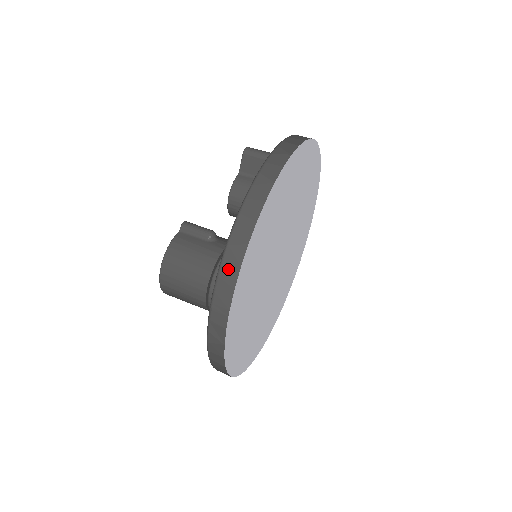
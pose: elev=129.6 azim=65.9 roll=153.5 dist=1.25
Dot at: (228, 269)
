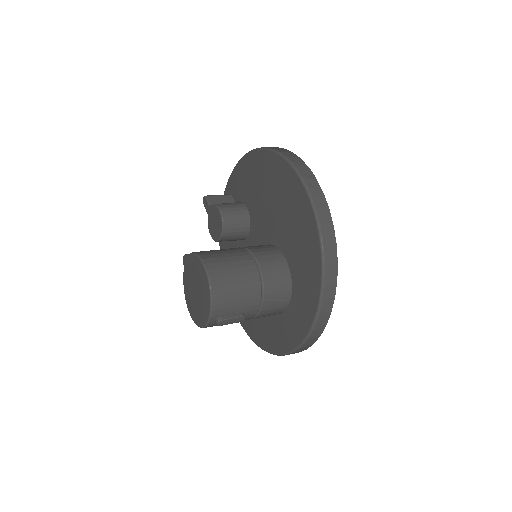
Dot at: (286, 153)
